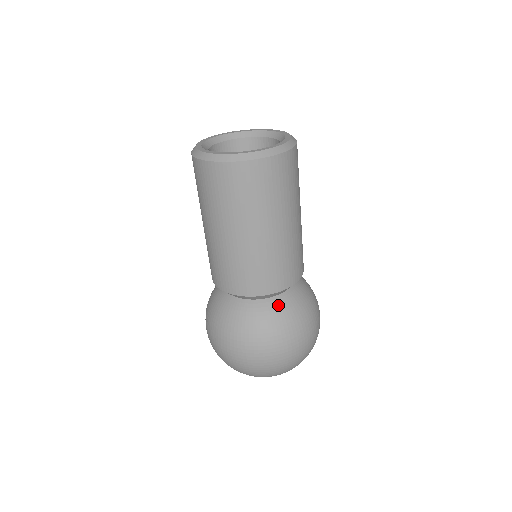
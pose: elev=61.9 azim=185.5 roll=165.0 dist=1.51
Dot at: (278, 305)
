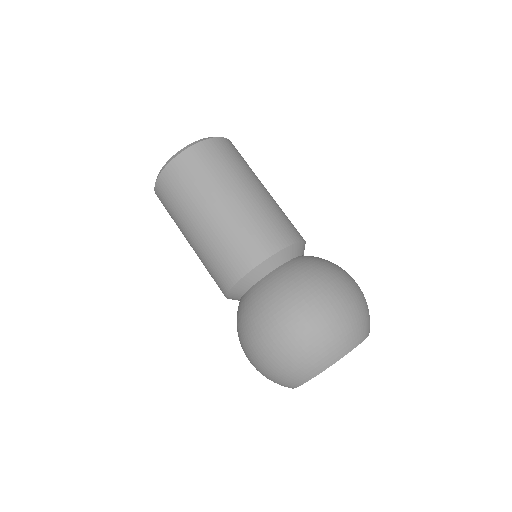
Dot at: (256, 290)
